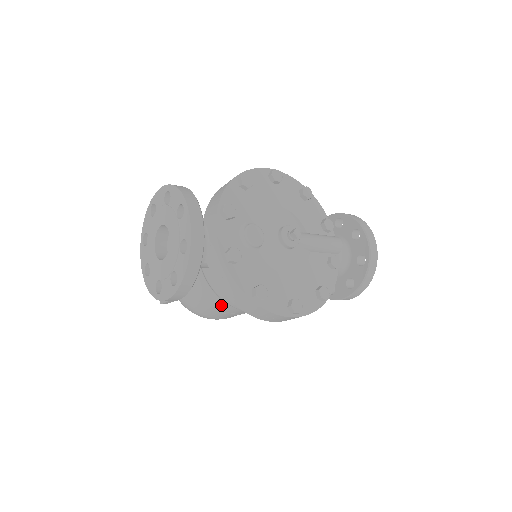
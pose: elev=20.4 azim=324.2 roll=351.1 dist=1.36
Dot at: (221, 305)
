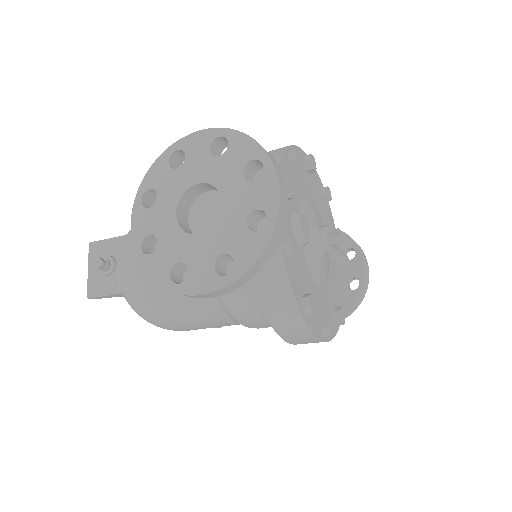
Dot at: (210, 312)
